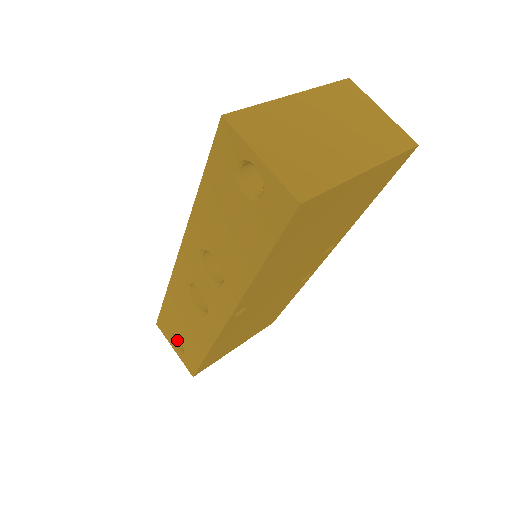
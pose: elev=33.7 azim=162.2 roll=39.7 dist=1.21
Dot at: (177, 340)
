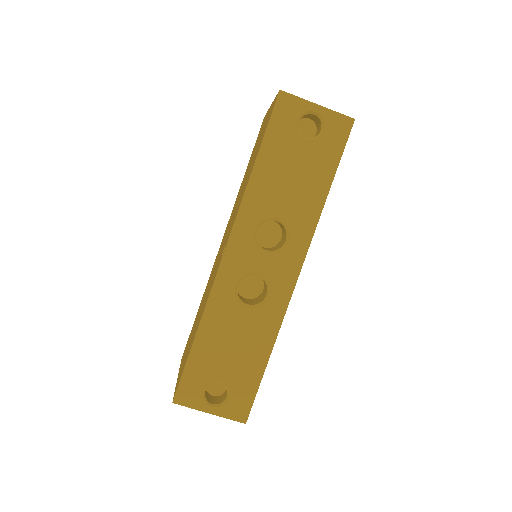
Dot at: (207, 399)
